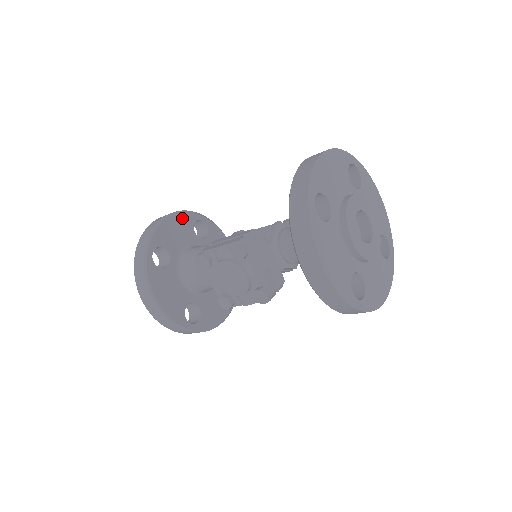
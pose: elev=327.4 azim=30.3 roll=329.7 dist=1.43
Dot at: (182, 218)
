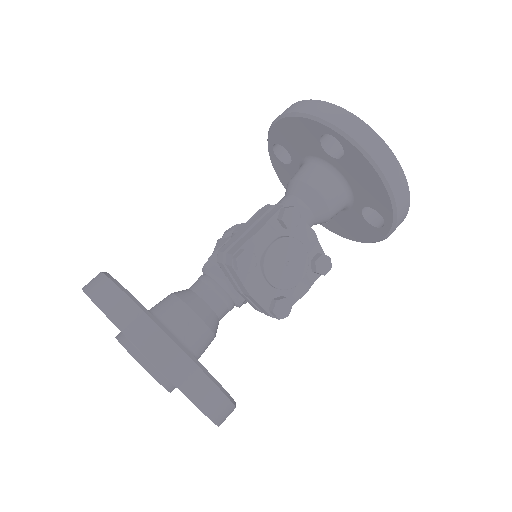
Dot at: occluded
